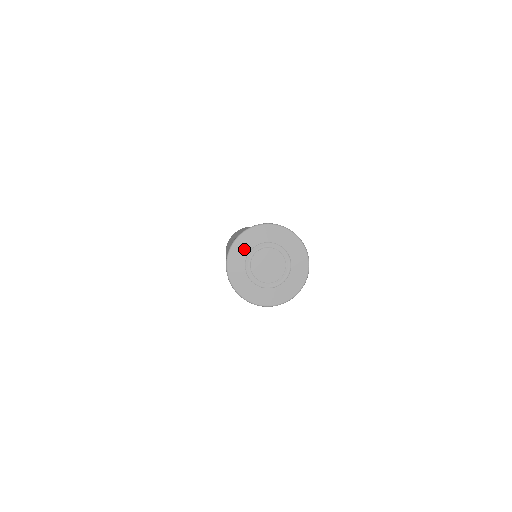
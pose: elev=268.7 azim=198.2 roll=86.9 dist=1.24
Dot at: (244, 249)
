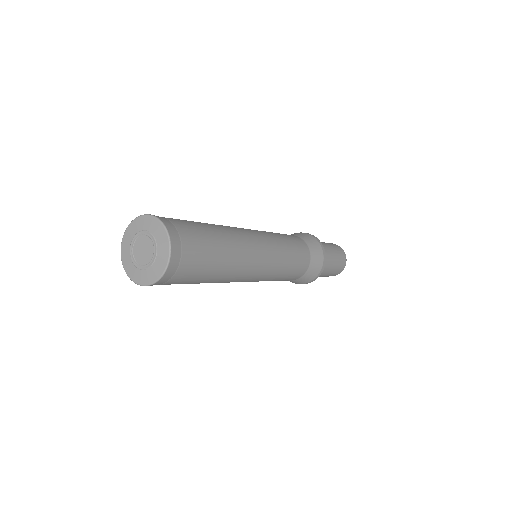
Dot at: (131, 235)
